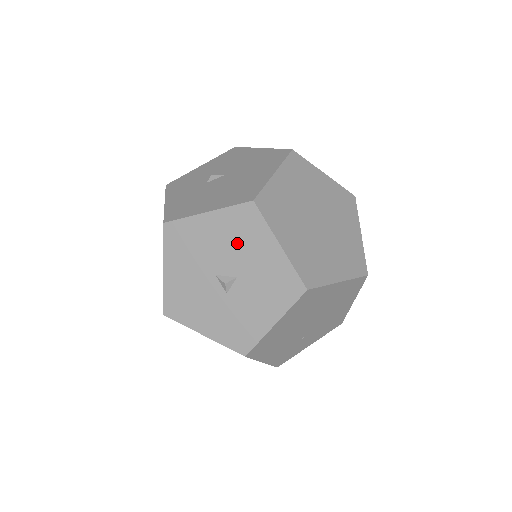
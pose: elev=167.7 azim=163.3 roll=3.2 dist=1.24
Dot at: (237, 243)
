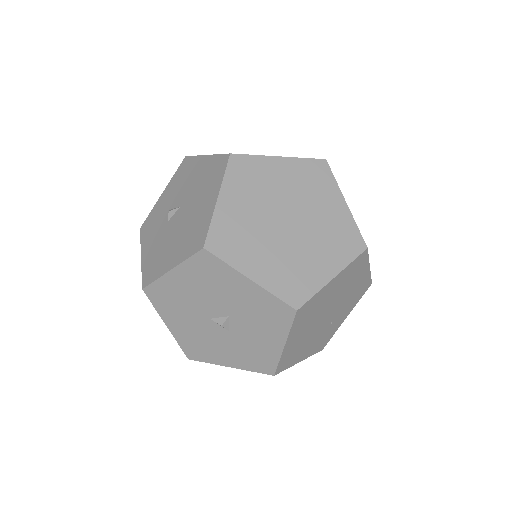
Dot at: (212, 288)
